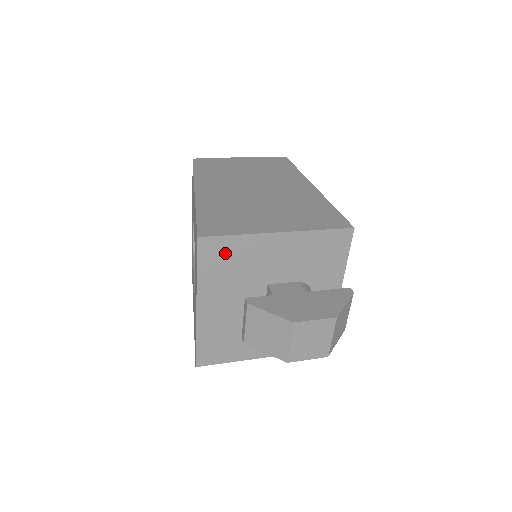
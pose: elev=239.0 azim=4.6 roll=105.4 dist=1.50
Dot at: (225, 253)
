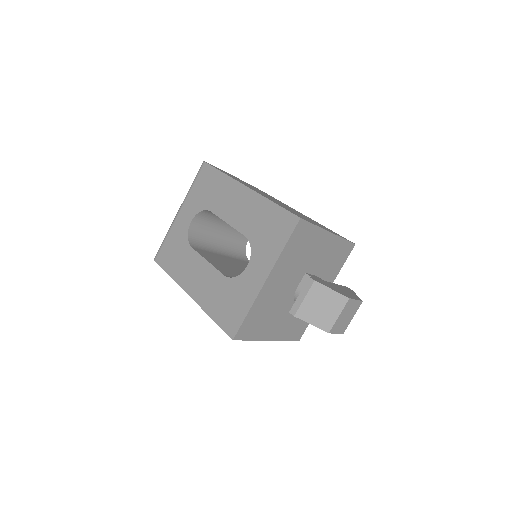
Dot at: (304, 237)
